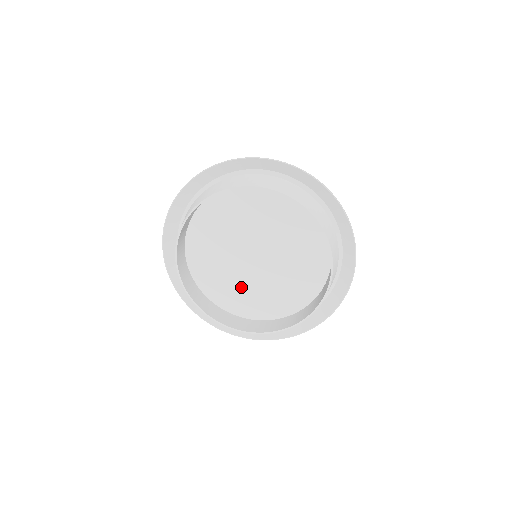
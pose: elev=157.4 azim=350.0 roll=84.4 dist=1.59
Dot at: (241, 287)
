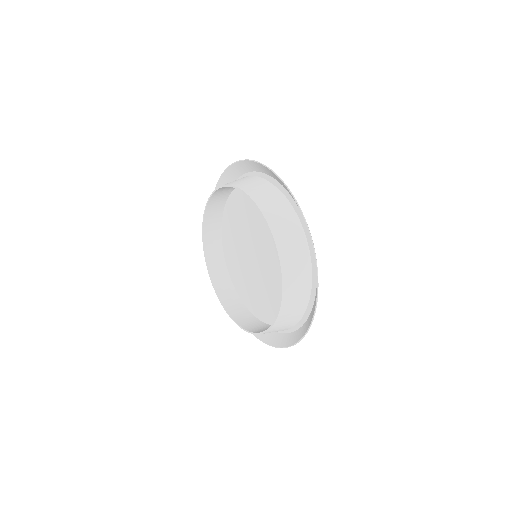
Dot at: (238, 251)
